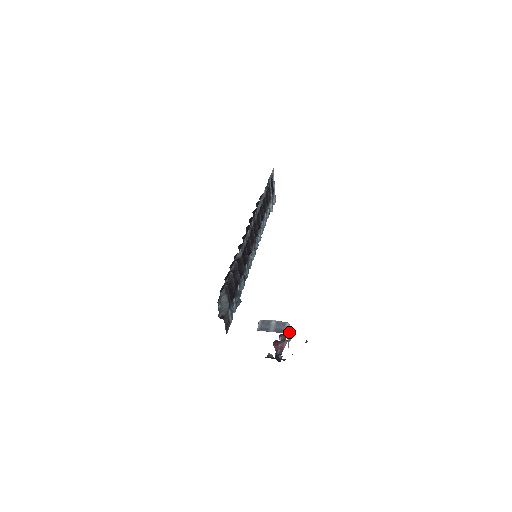
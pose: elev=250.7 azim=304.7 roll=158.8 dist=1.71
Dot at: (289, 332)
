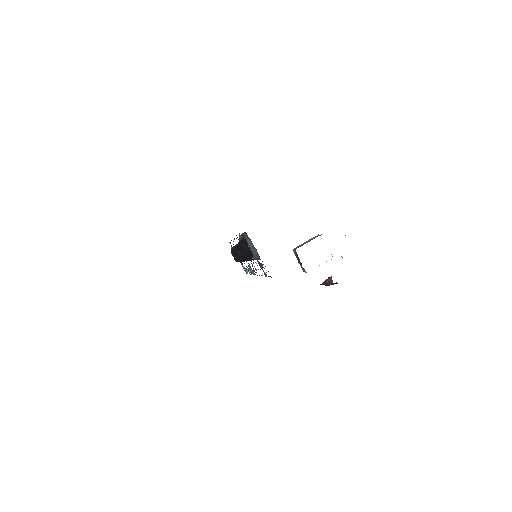
Dot at: occluded
